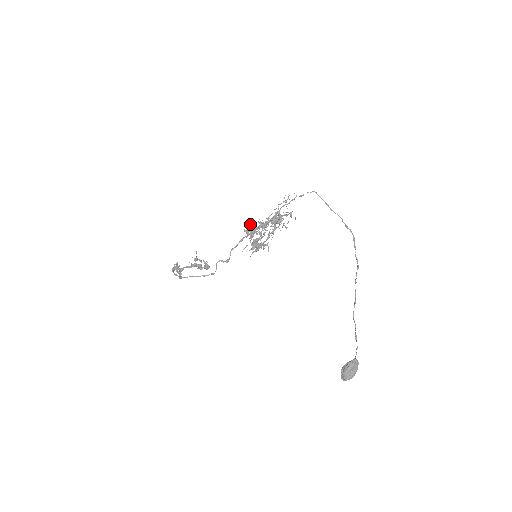
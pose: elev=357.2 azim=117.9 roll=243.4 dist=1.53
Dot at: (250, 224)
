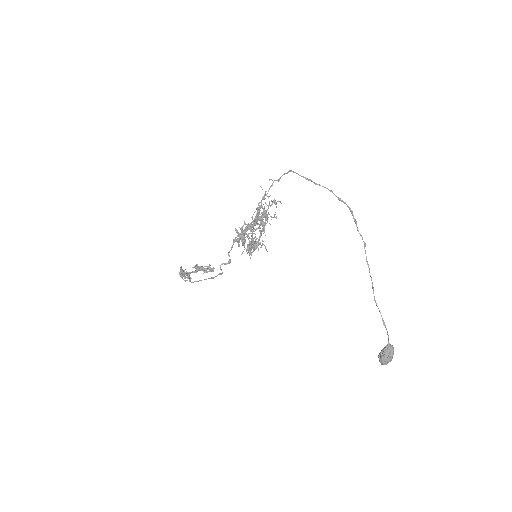
Dot at: (237, 232)
